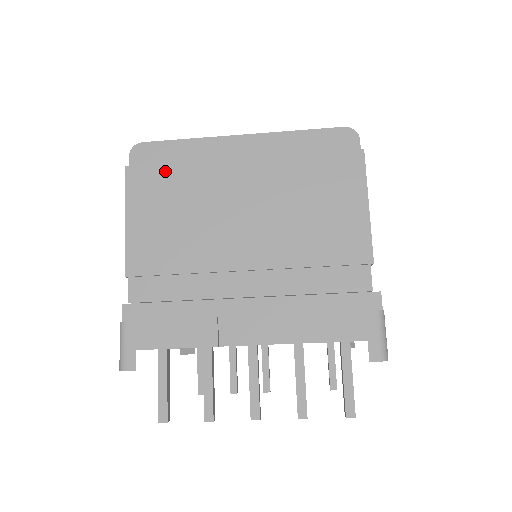
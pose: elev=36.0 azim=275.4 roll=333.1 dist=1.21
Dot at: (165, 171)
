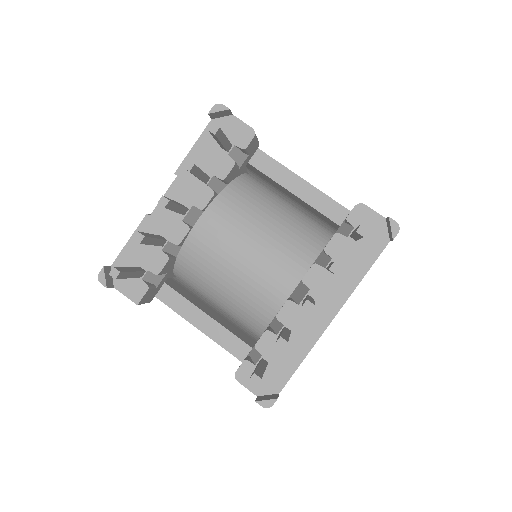
Dot at: occluded
